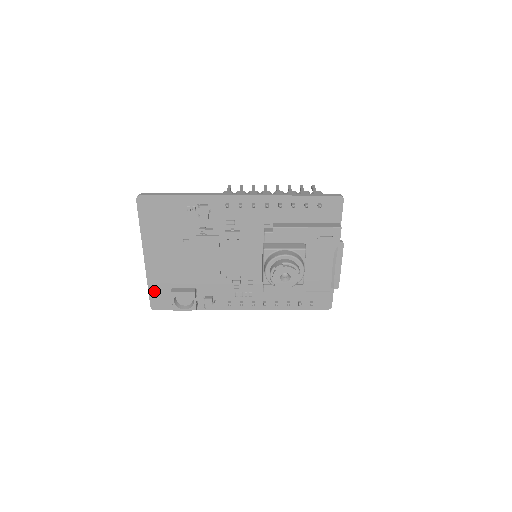
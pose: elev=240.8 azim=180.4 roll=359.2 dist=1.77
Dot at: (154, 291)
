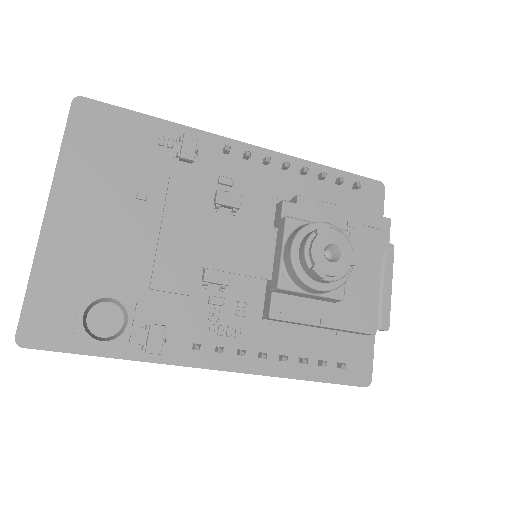
Dot at: (39, 296)
